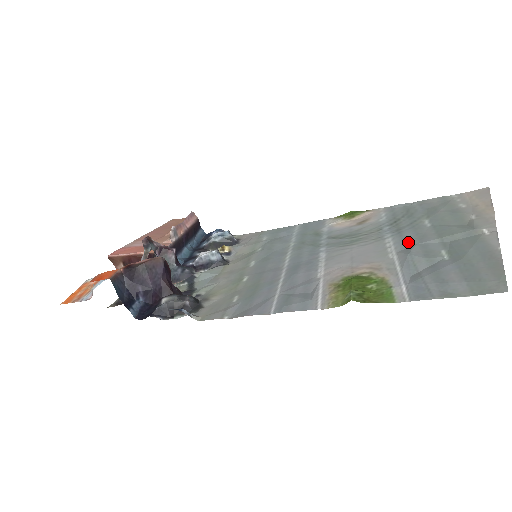
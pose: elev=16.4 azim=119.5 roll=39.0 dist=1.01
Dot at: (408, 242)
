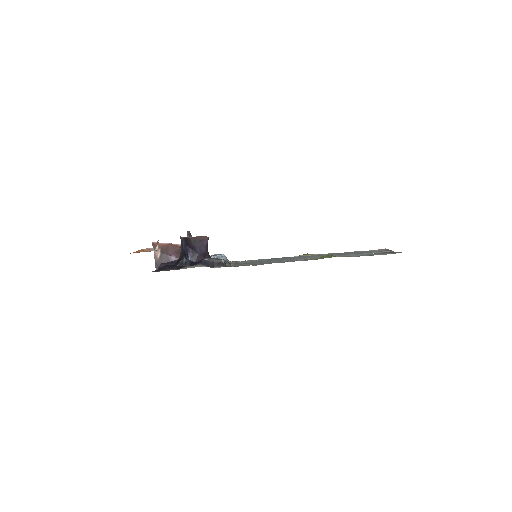
Dot at: occluded
